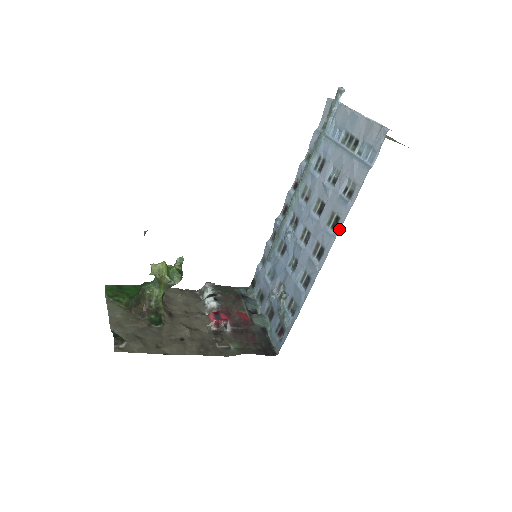
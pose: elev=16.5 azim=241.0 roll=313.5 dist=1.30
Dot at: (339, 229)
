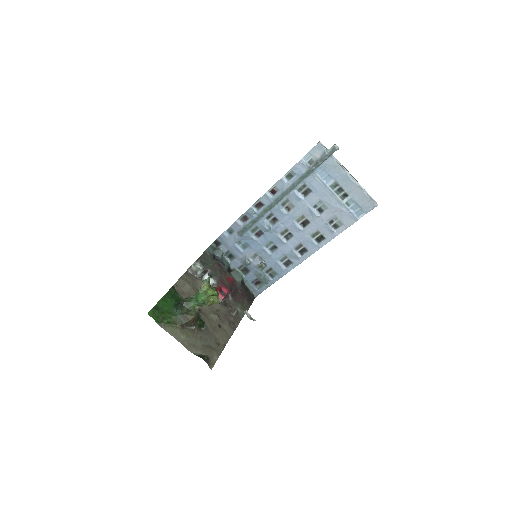
Dot at: occluded
